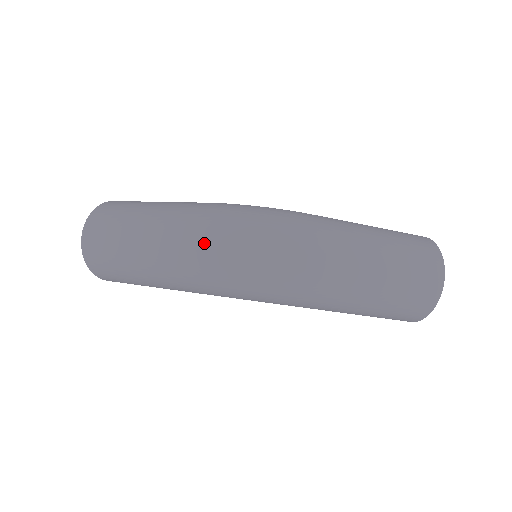
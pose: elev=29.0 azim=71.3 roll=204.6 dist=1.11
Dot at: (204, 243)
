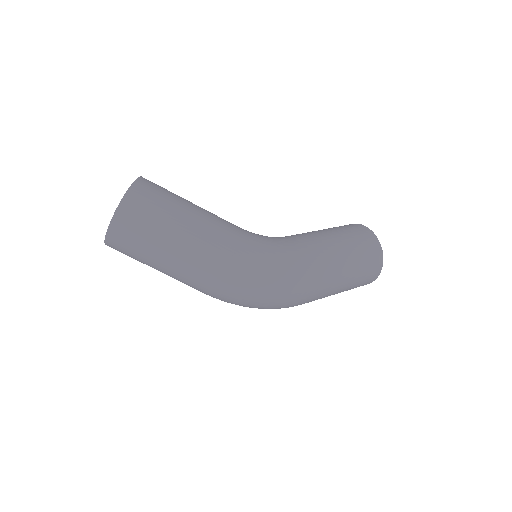
Dot at: (229, 296)
